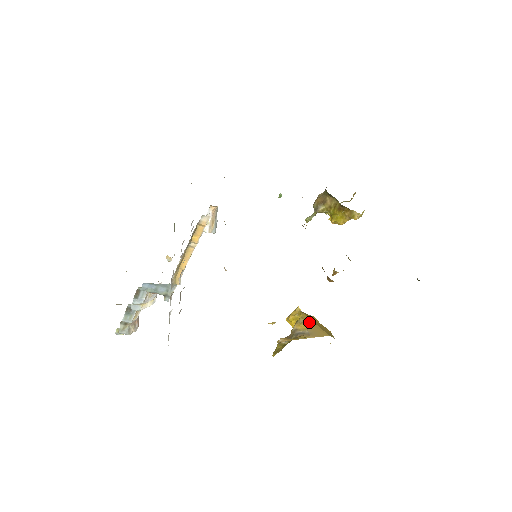
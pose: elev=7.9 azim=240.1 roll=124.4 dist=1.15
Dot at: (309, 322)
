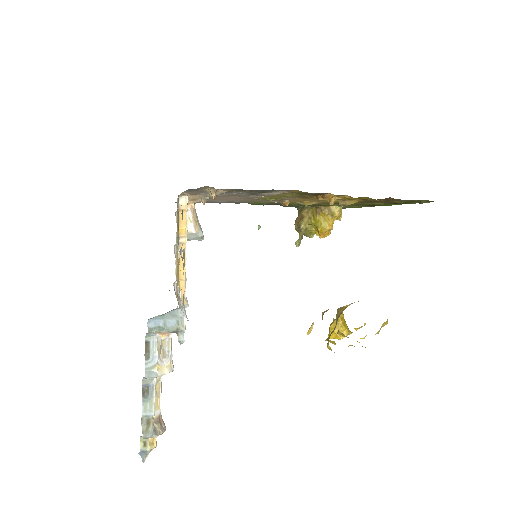
Dot at: occluded
